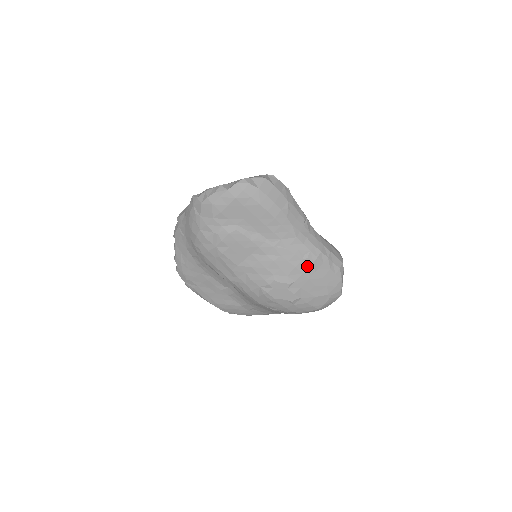
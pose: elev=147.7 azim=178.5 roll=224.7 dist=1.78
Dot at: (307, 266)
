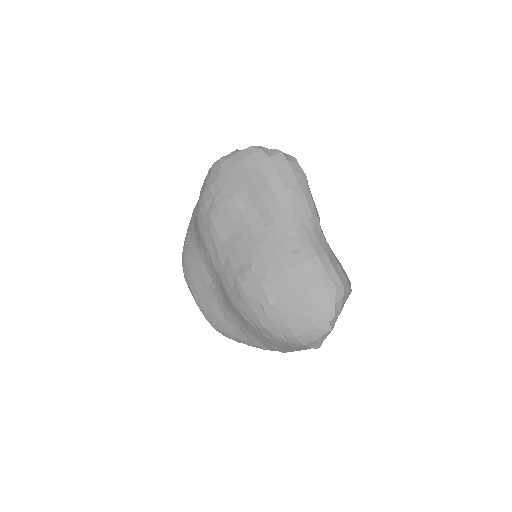
Dot at: (294, 265)
